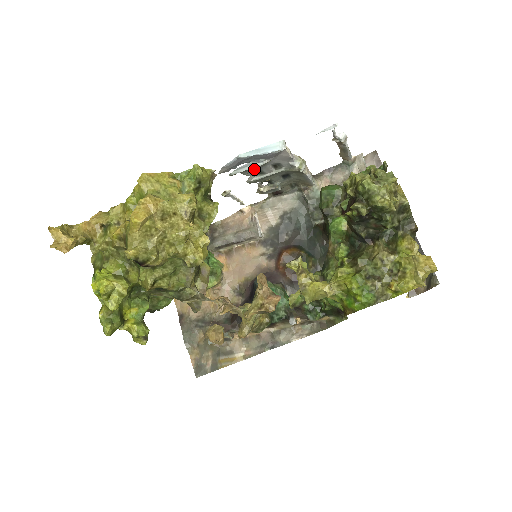
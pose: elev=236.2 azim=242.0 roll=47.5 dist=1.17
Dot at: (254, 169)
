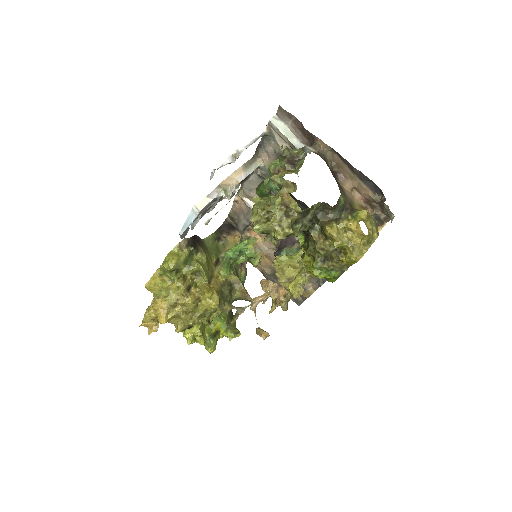
Dot at: occluded
